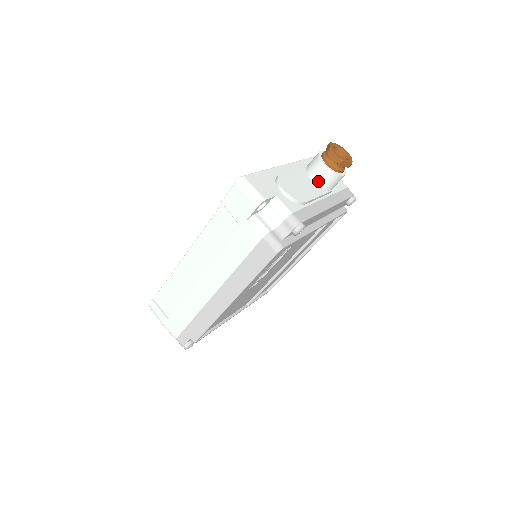
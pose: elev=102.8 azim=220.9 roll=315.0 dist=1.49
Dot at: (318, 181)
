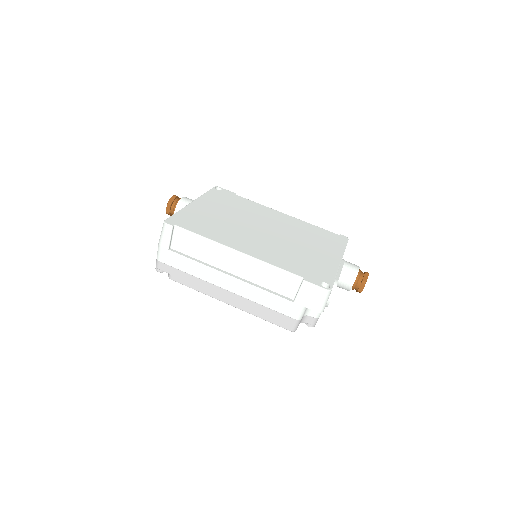
Dot at: (339, 283)
